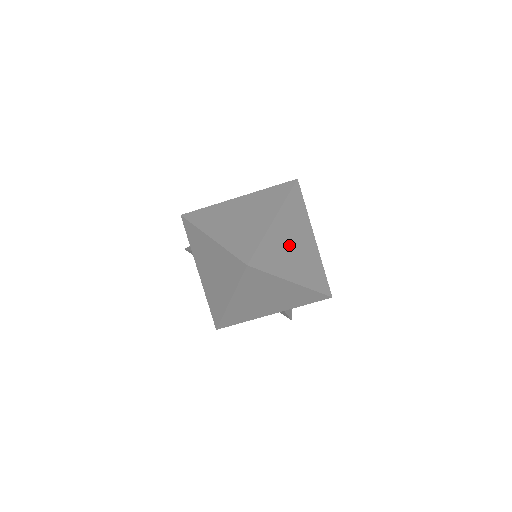
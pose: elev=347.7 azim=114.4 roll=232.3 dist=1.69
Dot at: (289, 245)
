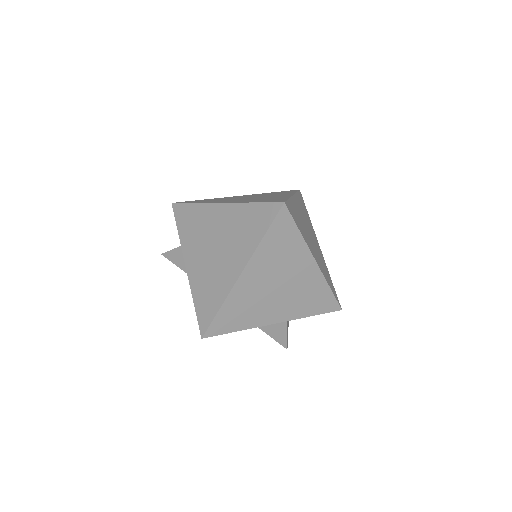
Dot at: (306, 228)
